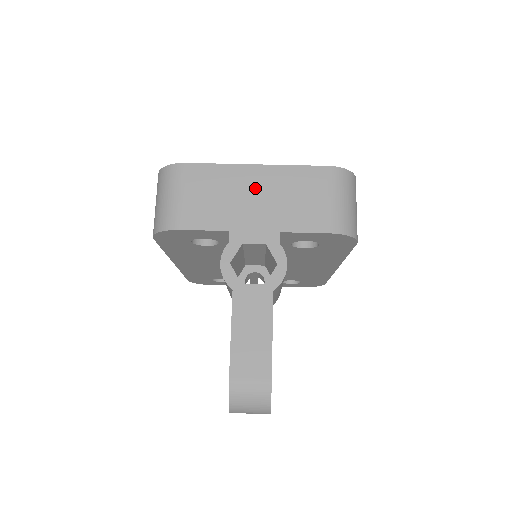
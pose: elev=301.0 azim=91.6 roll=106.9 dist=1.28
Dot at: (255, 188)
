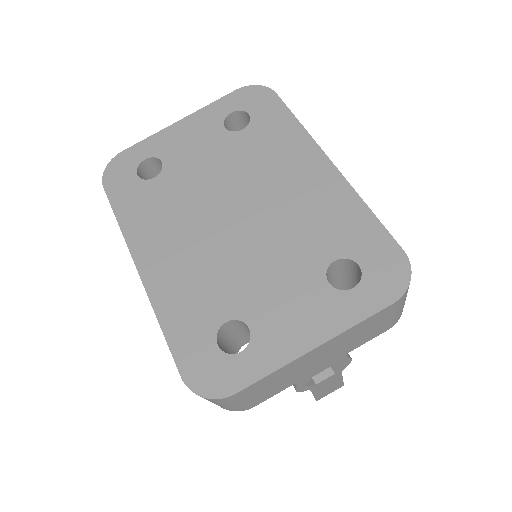
Dot at: (317, 357)
